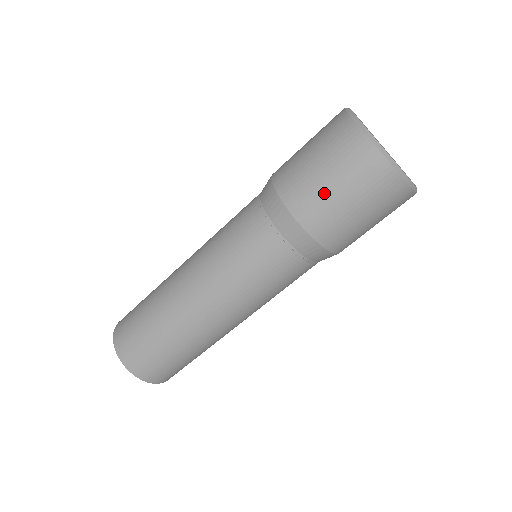
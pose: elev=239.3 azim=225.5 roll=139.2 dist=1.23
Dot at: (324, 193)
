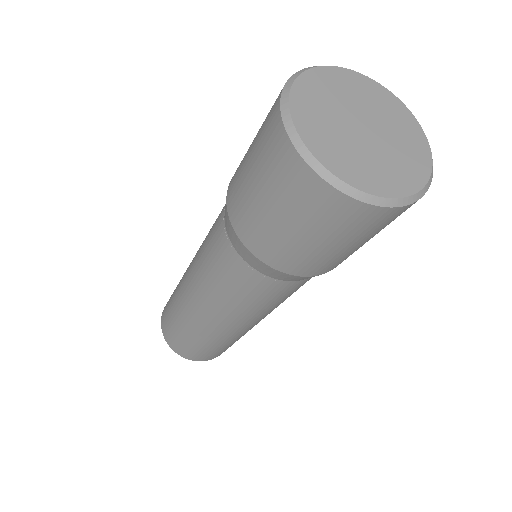
Dot at: (271, 227)
